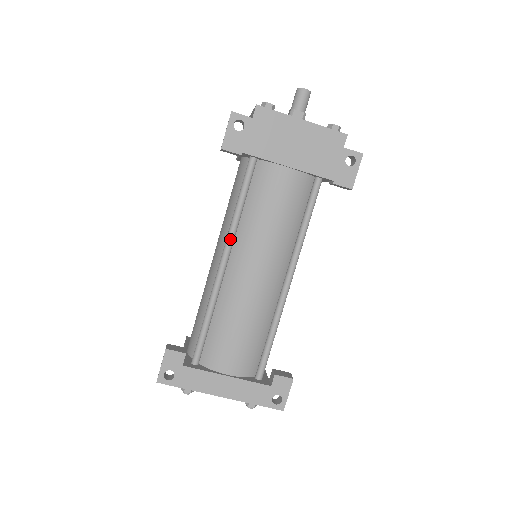
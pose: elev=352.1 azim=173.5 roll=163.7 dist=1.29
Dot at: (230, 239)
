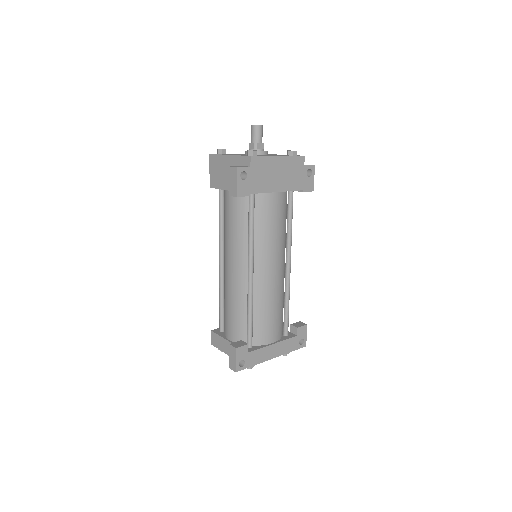
Dot at: (252, 256)
